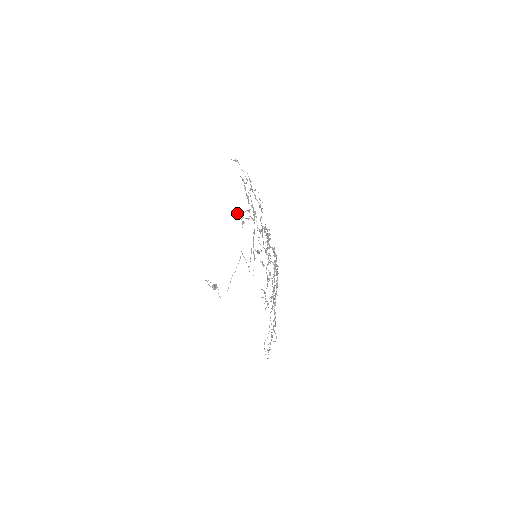
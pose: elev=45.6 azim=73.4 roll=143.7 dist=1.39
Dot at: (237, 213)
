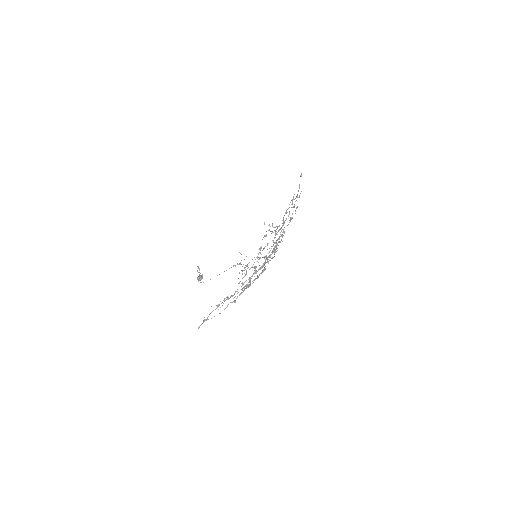
Dot at: occluded
